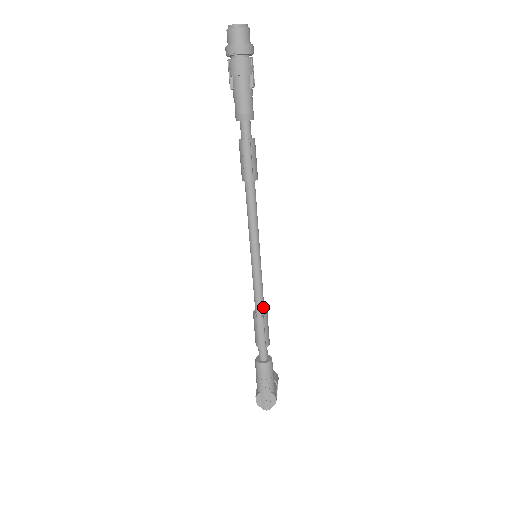
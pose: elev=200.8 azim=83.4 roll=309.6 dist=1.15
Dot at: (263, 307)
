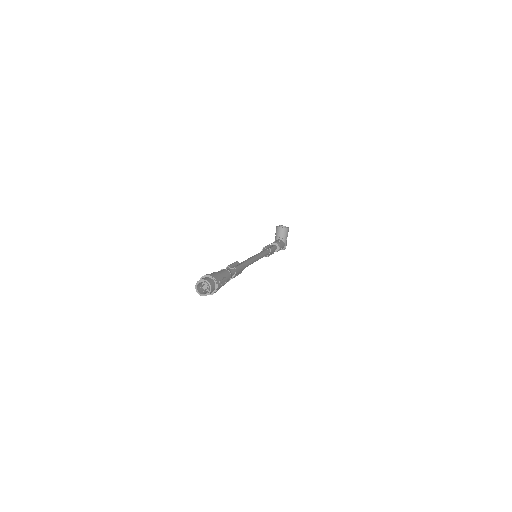
Dot at: (267, 254)
